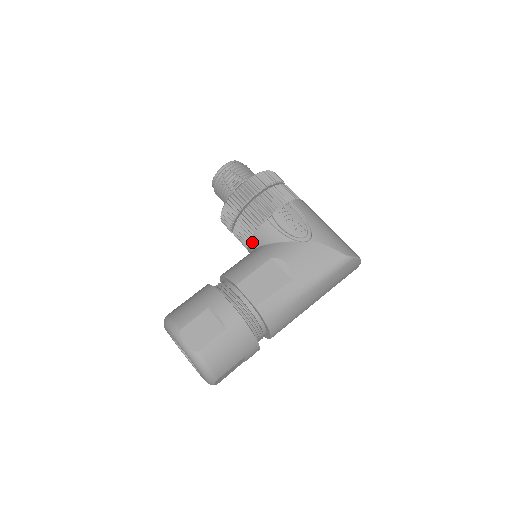
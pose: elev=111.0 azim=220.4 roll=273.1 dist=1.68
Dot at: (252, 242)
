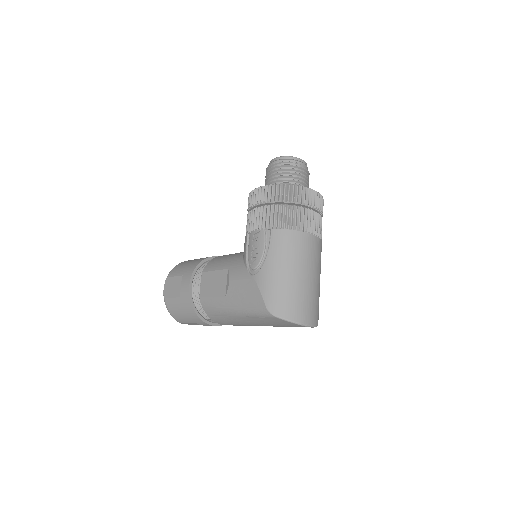
Dot at: occluded
